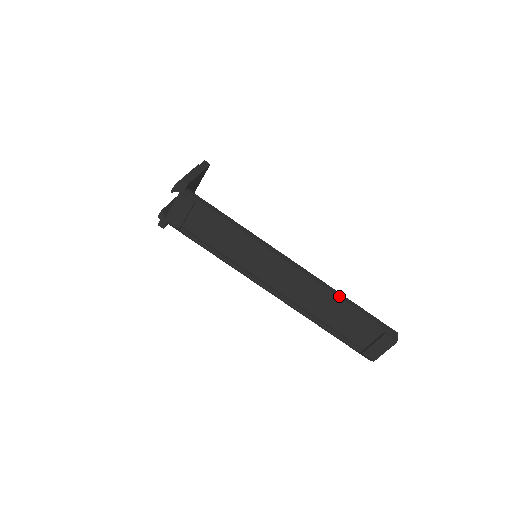
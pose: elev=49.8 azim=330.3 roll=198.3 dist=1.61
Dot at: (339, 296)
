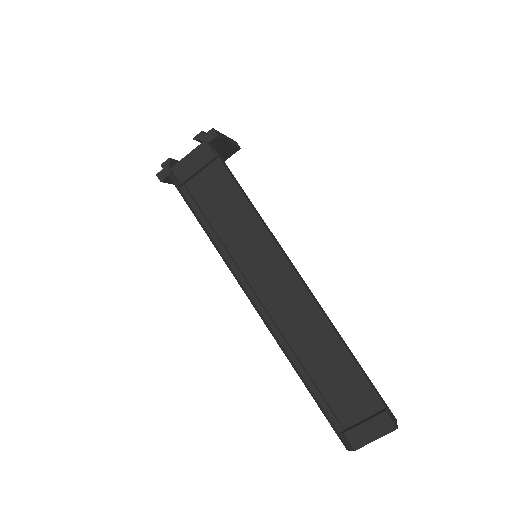
Dot at: (342, 339)
